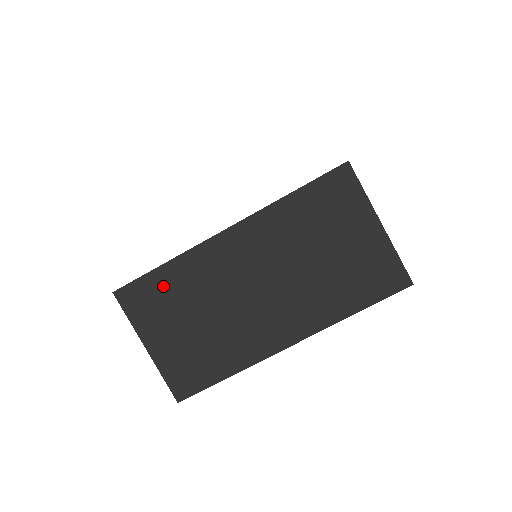
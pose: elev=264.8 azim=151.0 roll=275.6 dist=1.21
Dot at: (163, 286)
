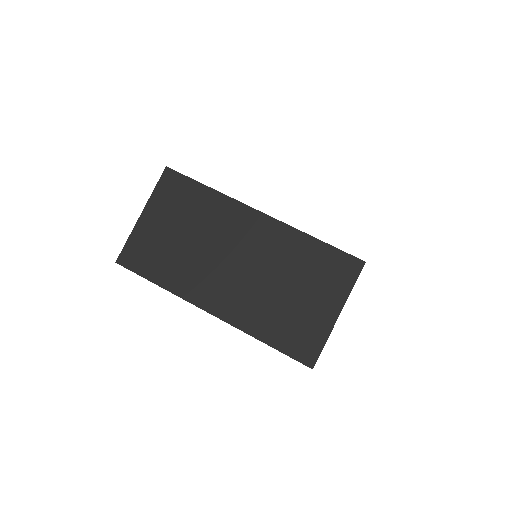
Dot at: (193, 197)
